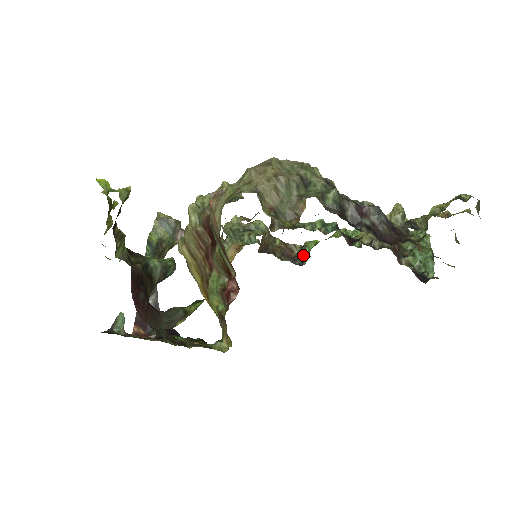
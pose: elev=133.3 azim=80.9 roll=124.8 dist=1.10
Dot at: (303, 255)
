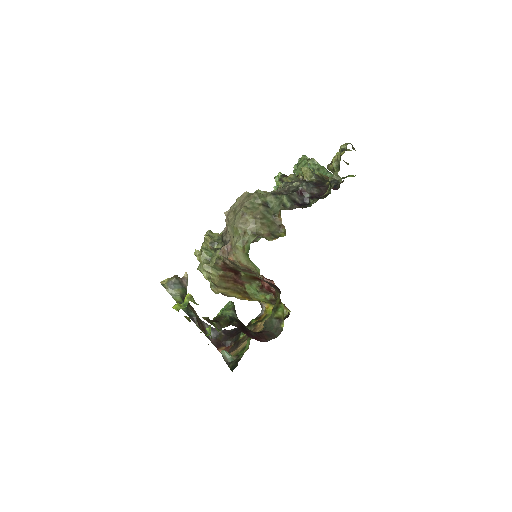
Dot at: occluded
